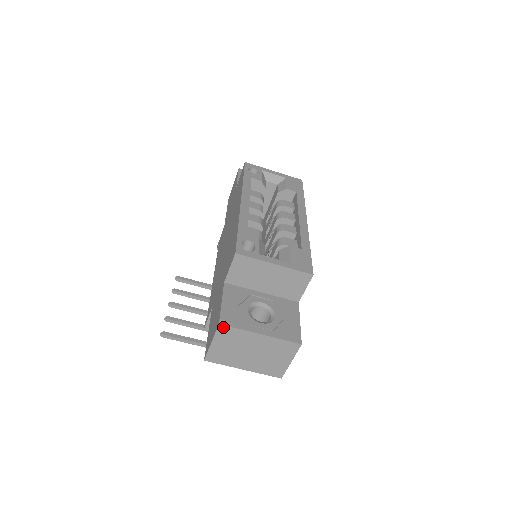
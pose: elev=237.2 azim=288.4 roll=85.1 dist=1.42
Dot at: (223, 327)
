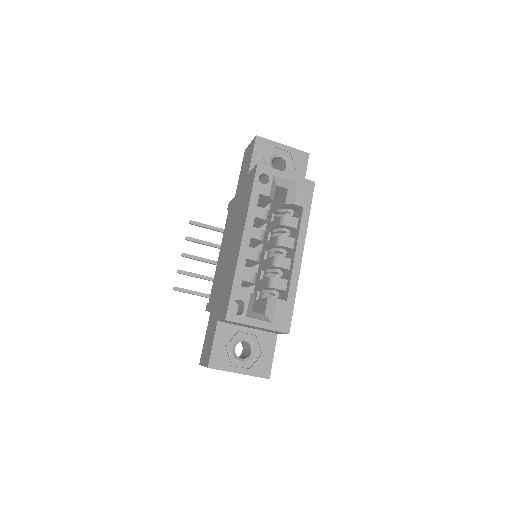
Dot at: (211, 368)
